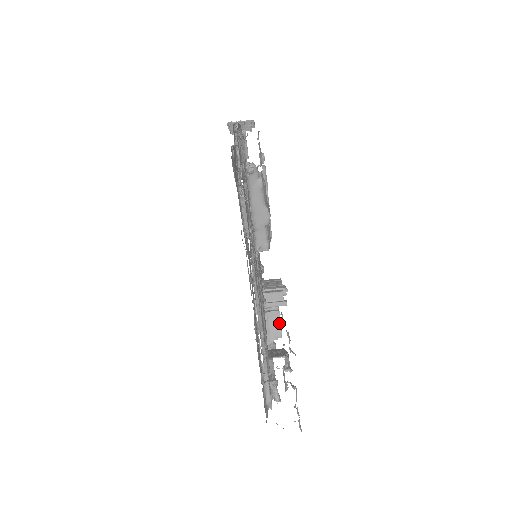
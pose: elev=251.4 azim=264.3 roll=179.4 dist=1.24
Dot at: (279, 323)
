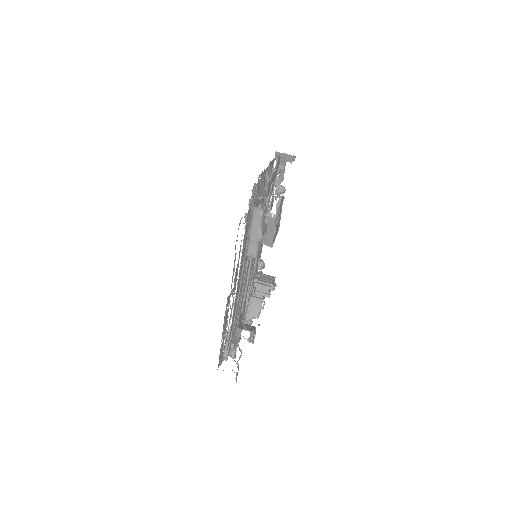
Dot at: (260, 308)
